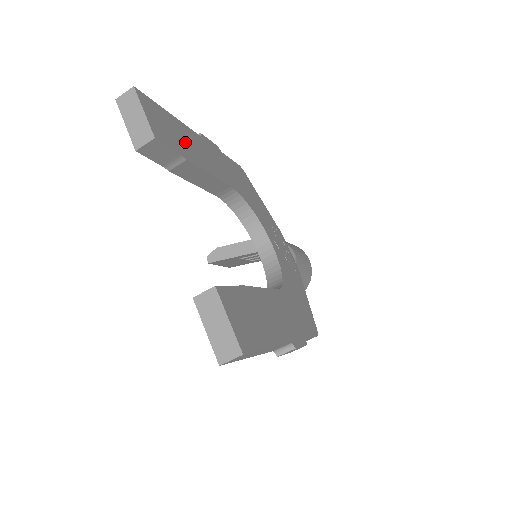
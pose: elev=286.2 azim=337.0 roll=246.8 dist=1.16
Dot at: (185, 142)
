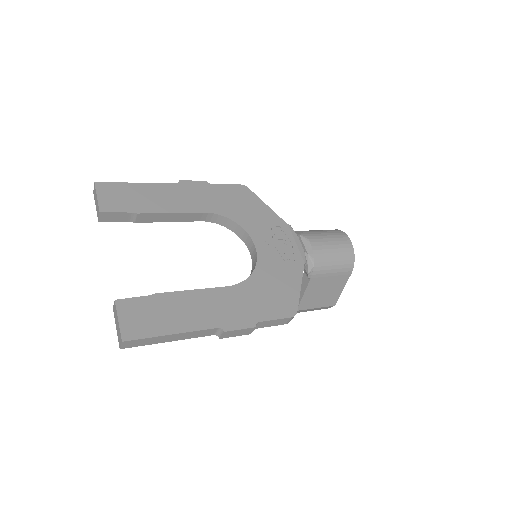
Dot at: (145, 199)
